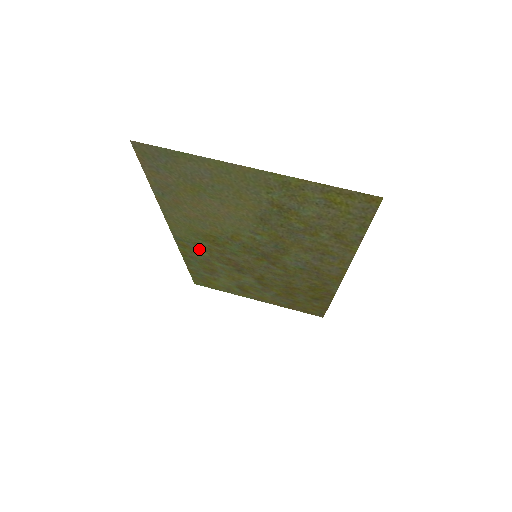
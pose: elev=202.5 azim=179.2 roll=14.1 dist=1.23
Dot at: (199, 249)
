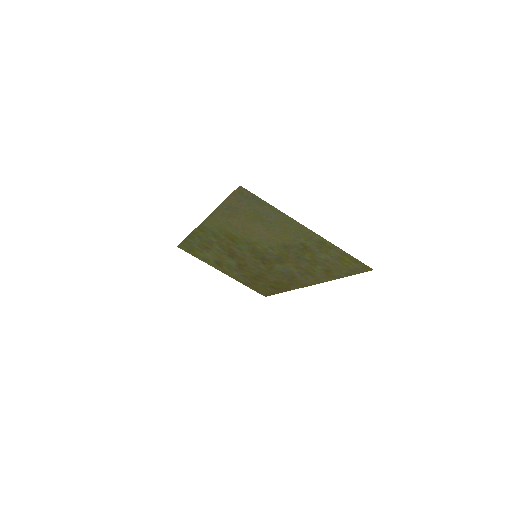
Dot at: (213, 236)
